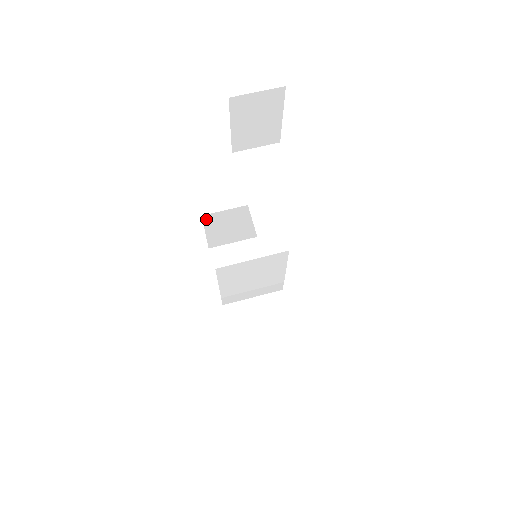
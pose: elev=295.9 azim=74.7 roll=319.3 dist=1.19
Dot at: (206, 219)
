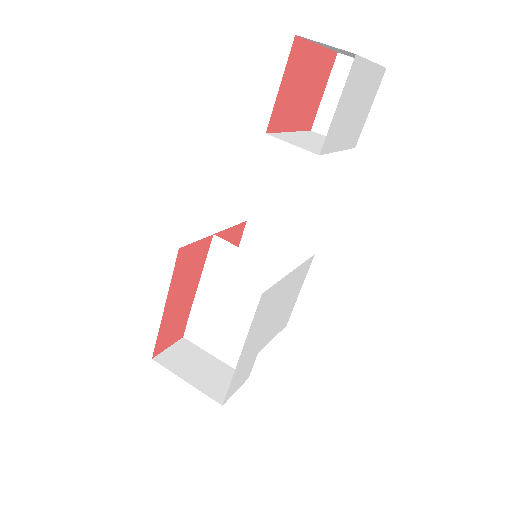
Dot at: (247, 231)
